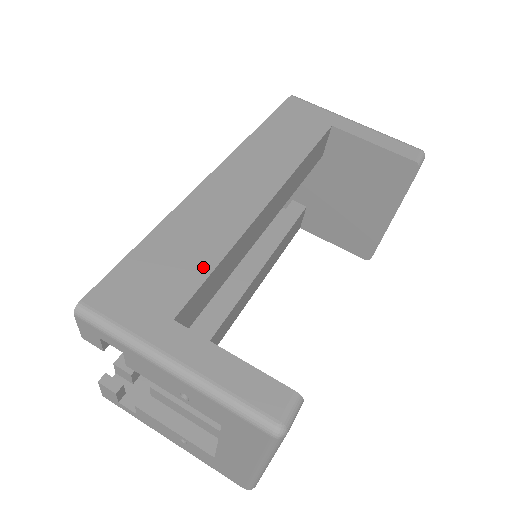
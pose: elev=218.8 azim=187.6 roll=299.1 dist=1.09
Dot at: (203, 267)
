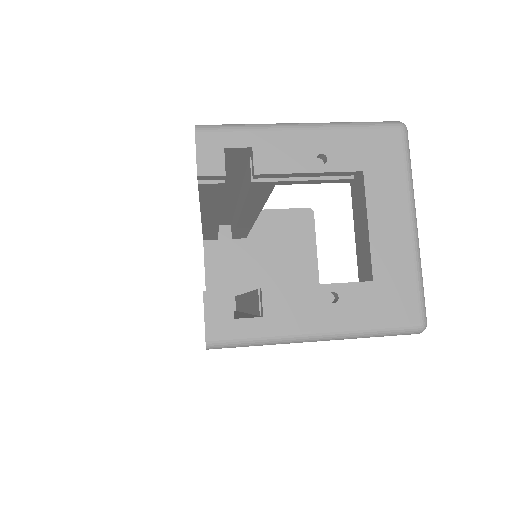
Dot at: occluded
